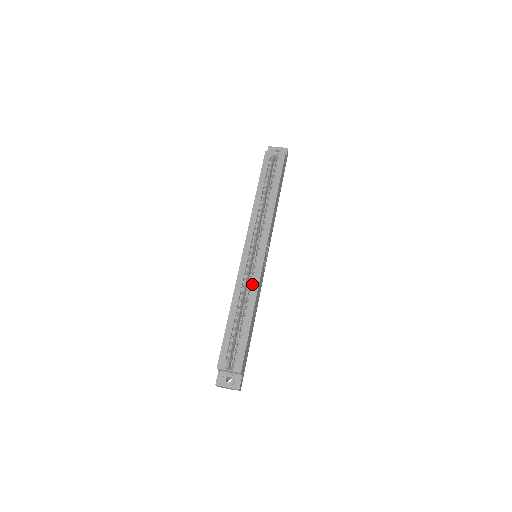
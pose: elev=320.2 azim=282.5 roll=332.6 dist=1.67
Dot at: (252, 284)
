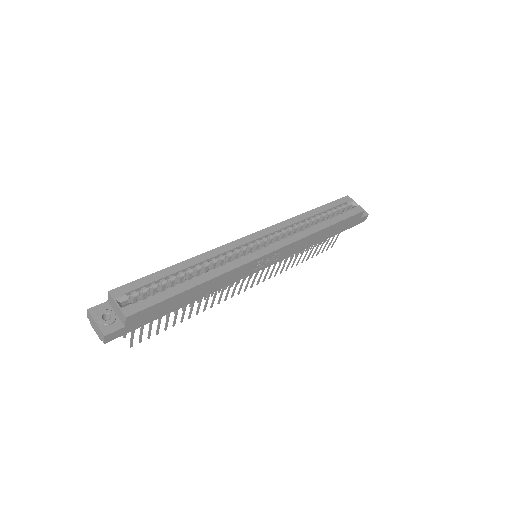
Dot at: (228, 263)
